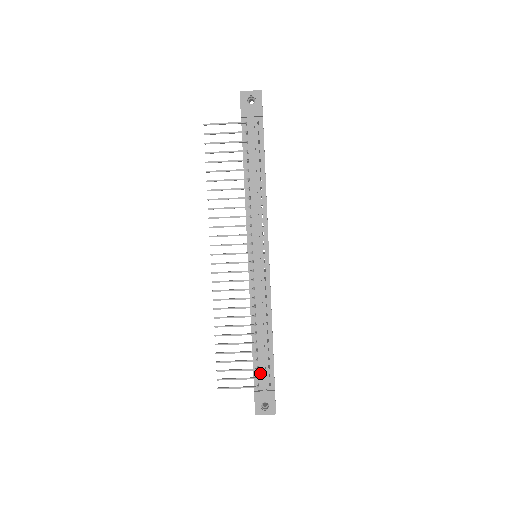
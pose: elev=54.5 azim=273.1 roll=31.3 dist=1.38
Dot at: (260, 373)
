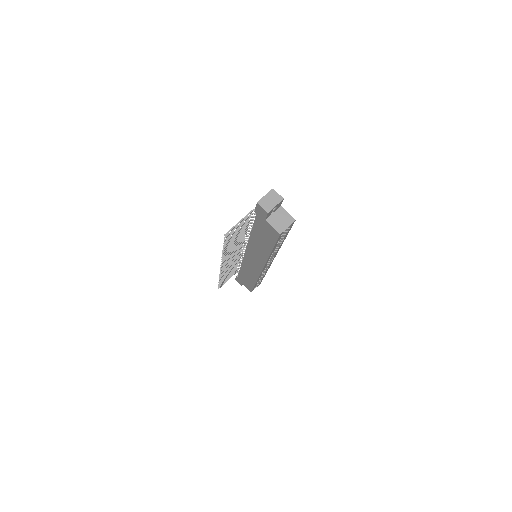
Dot at: occluded
